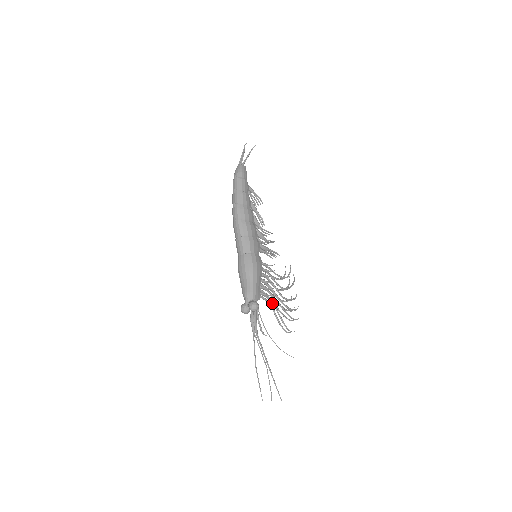
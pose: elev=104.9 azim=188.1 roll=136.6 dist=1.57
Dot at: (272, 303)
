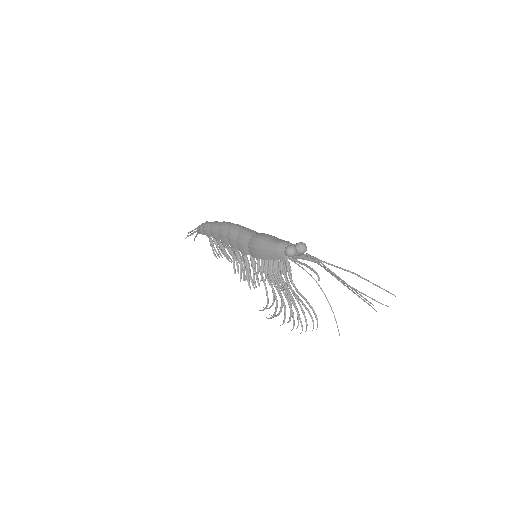
Dot at: (293, 284)
